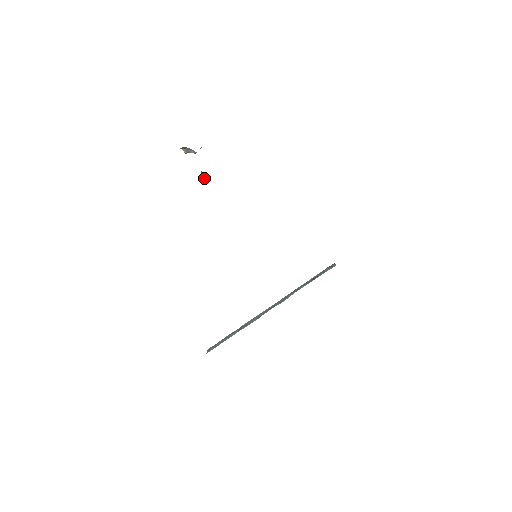
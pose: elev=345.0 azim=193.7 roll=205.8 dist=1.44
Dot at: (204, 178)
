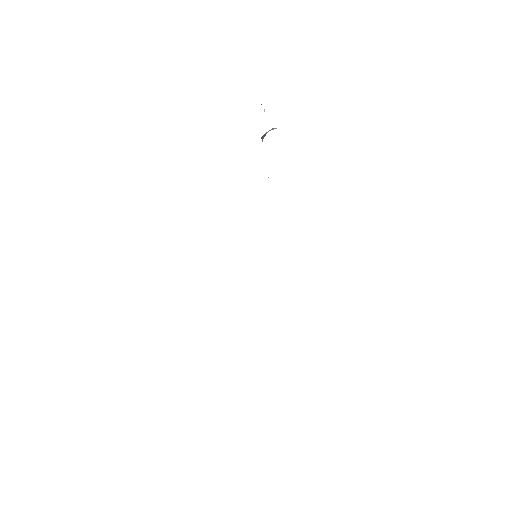
Dot at: occluded
